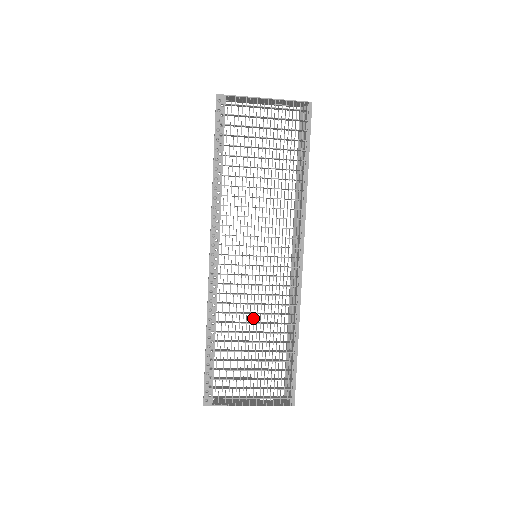
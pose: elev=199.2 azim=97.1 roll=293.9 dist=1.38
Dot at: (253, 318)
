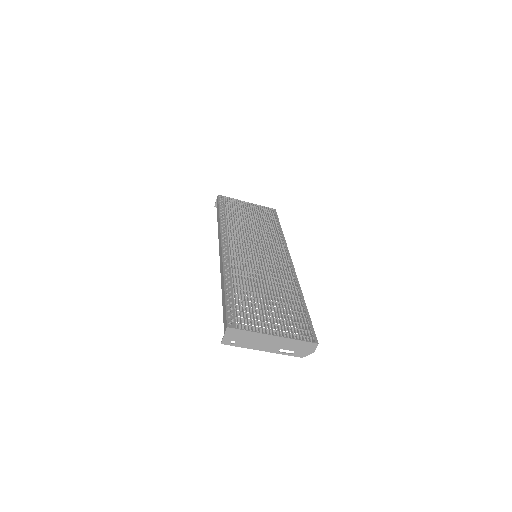
Dot at: (262, 282)
